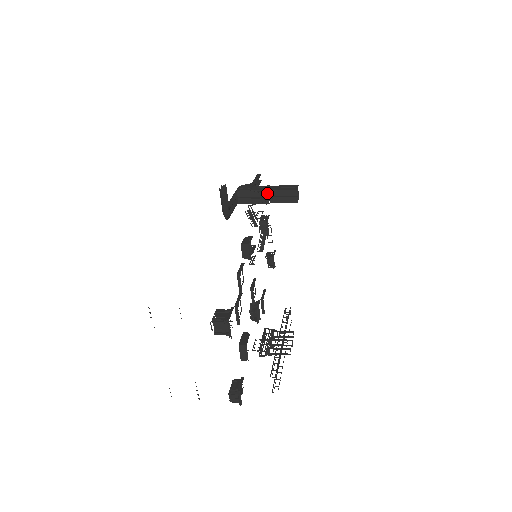
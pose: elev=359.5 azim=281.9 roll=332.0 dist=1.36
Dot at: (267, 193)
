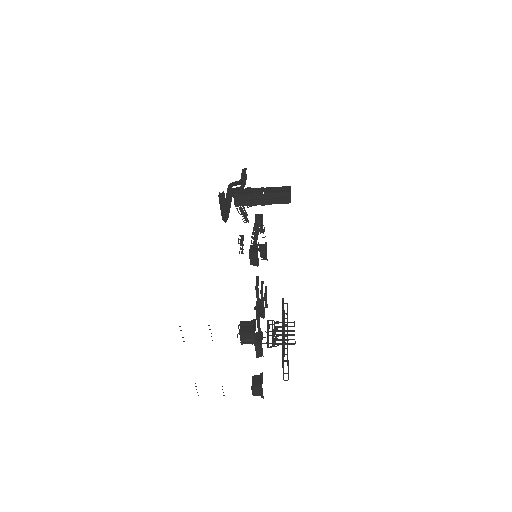
Dot at: (262, 196)
